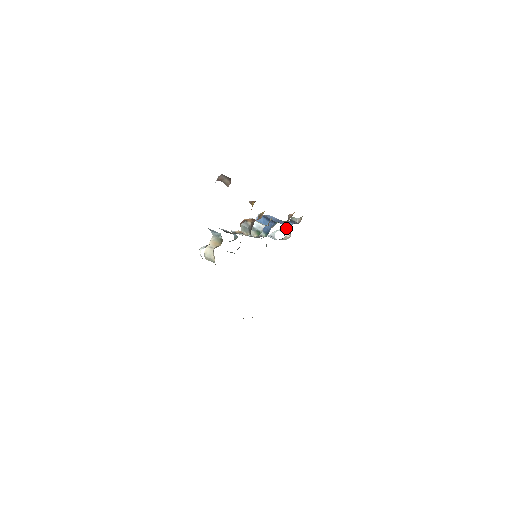
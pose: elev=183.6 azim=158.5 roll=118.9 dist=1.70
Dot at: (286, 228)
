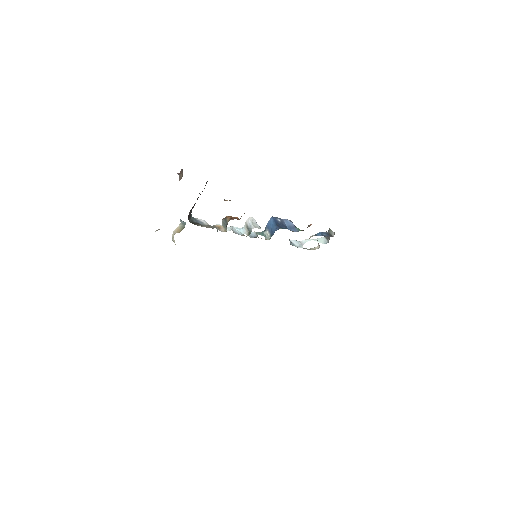
Dot at: occluded
